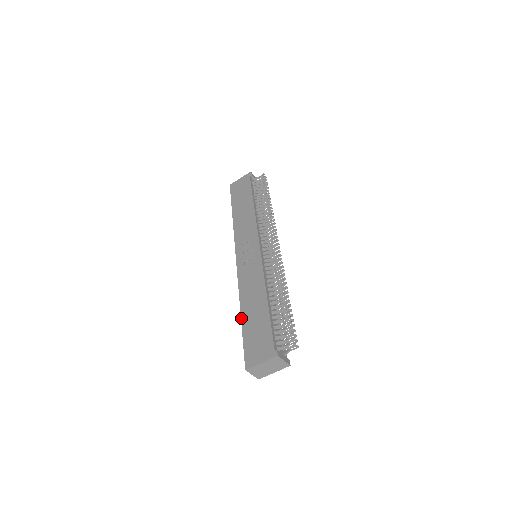
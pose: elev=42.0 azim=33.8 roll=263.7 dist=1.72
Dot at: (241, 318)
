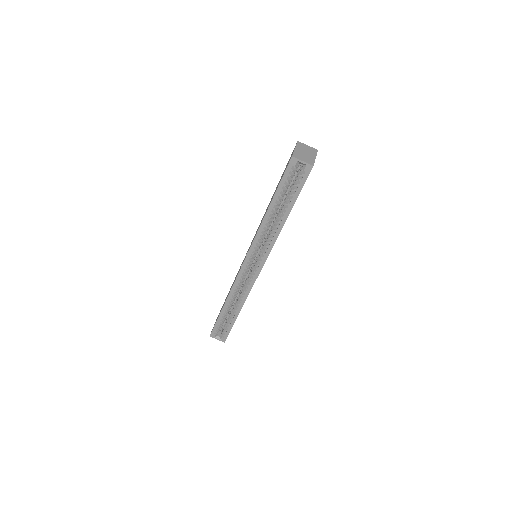
Dot at: (269, 205)
